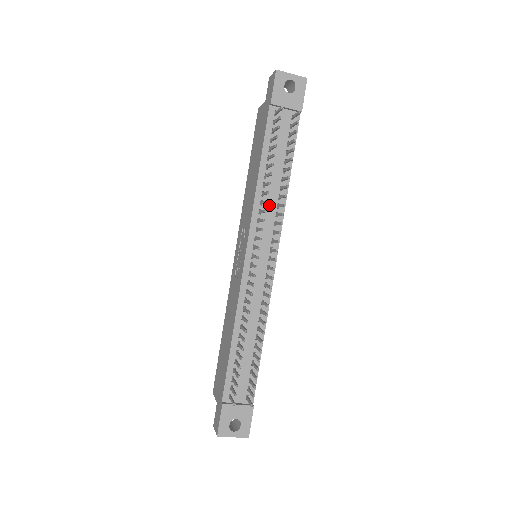
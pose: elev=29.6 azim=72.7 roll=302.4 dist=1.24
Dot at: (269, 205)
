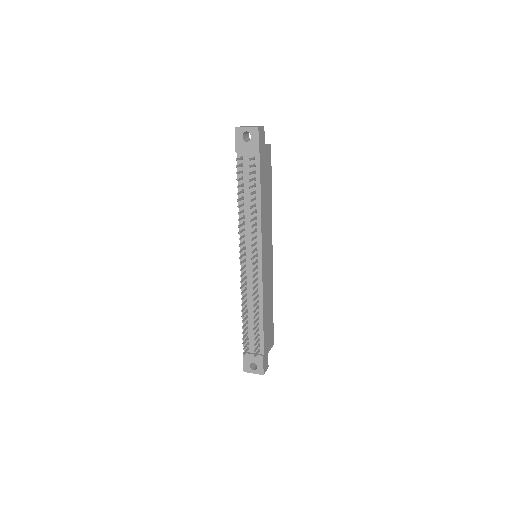
Dot at: (250, 224)
